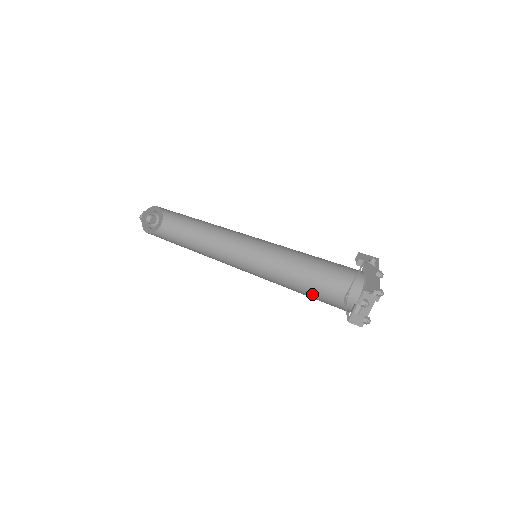
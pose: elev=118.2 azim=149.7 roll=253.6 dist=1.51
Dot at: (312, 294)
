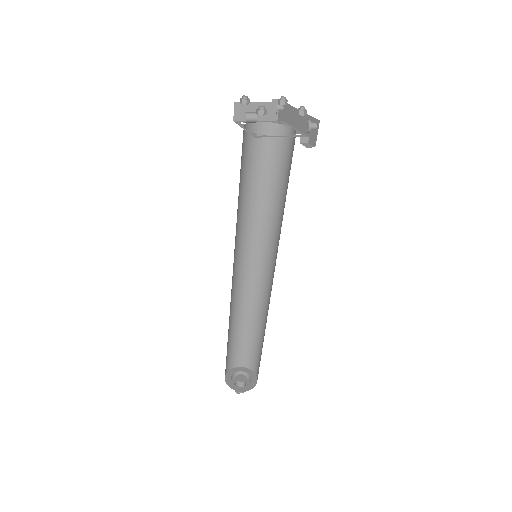
Dot at: occluded
